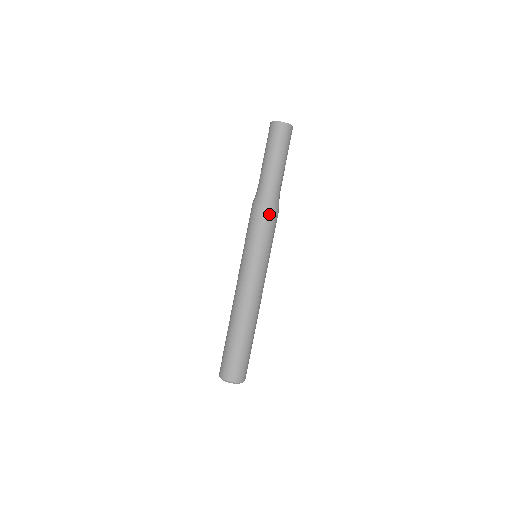
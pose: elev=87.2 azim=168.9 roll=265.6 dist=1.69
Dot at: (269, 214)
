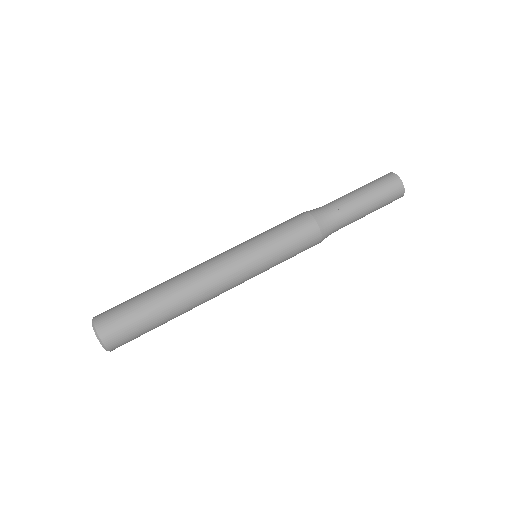
Dot at: (307, 226)
